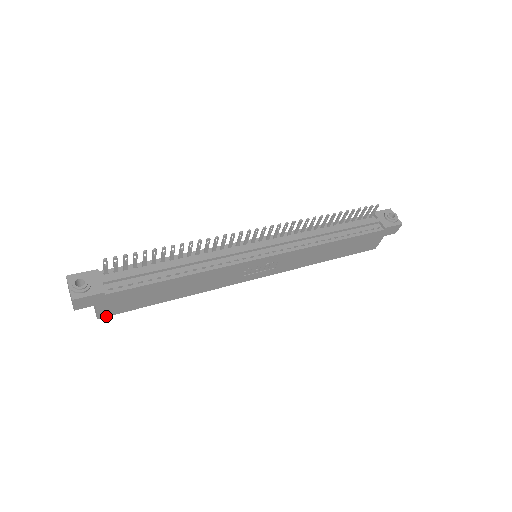
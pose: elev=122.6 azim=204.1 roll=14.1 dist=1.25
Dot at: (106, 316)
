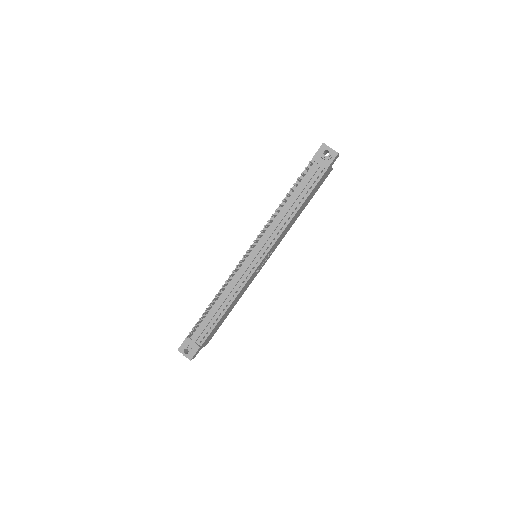
Dot at: occluded
